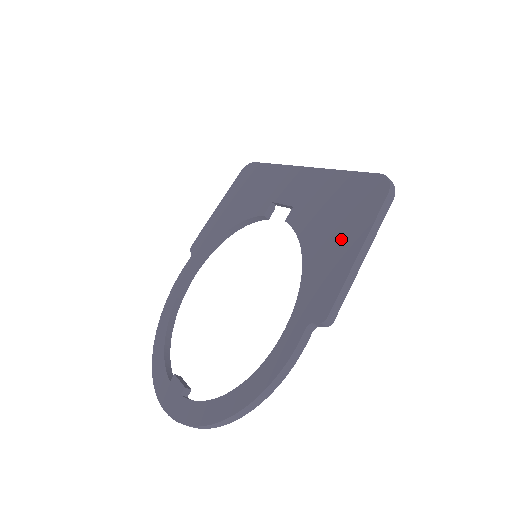
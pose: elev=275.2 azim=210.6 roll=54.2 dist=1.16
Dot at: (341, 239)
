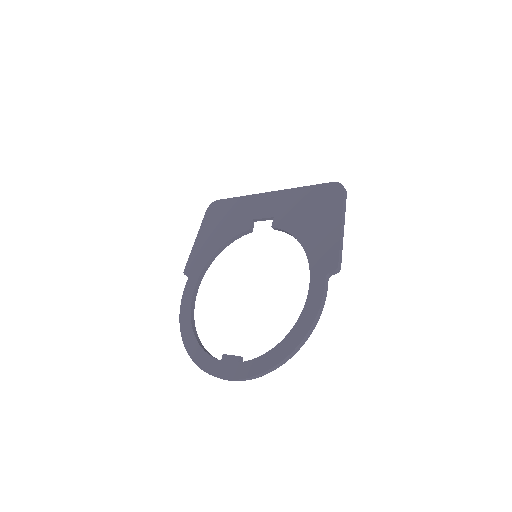
Dot at: (324, 223)
